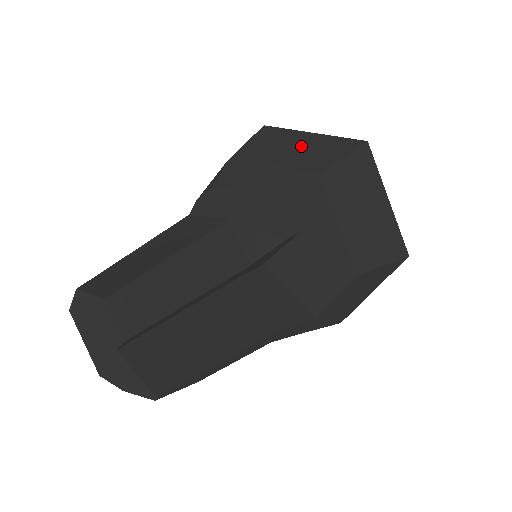
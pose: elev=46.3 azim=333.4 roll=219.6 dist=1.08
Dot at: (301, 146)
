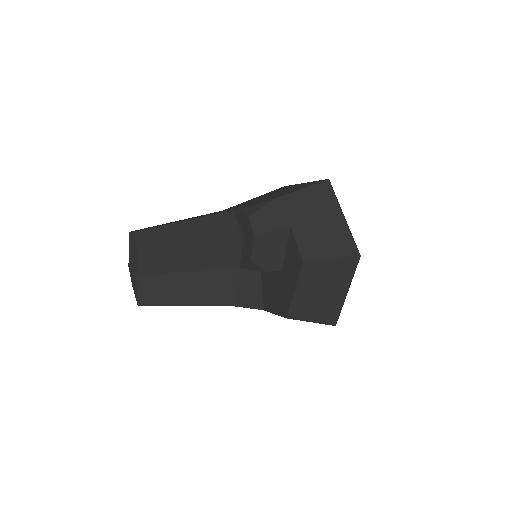
Dot at: (323, 224)
